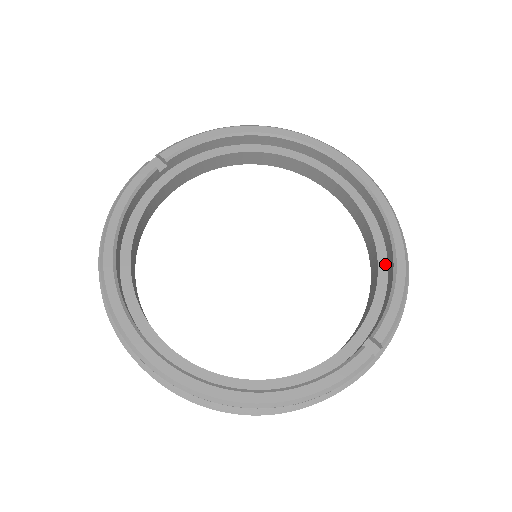
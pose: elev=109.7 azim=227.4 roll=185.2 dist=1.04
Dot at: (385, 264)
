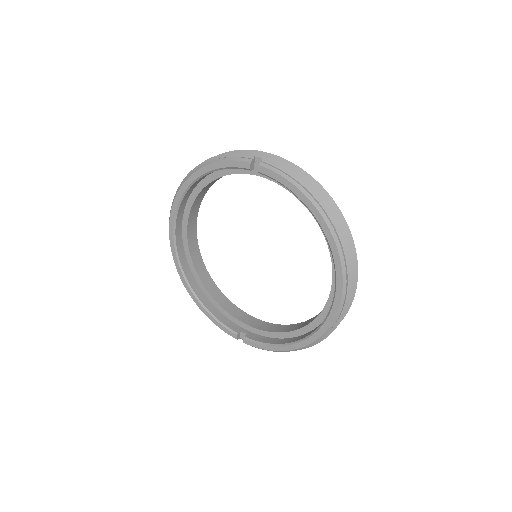
Dot at: (294, 335)
